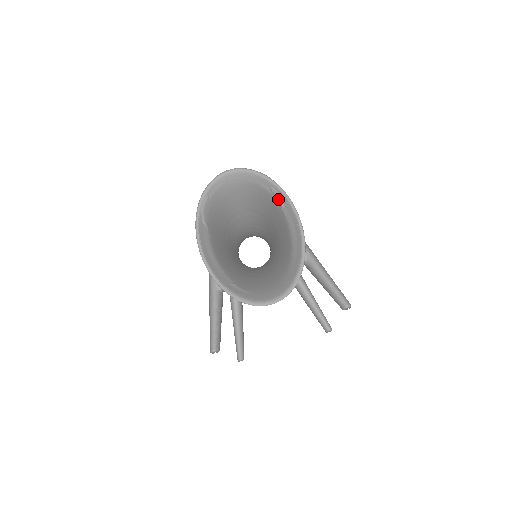
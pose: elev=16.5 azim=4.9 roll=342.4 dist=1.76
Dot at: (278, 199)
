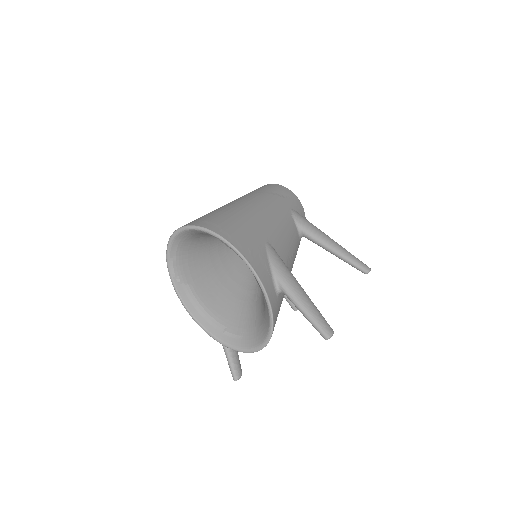
Dot at: (230, 248)
